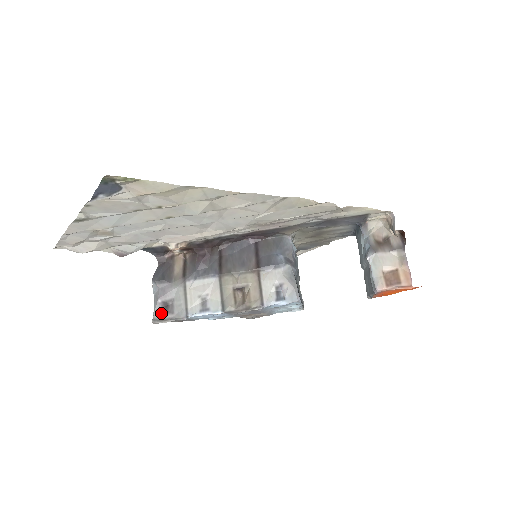
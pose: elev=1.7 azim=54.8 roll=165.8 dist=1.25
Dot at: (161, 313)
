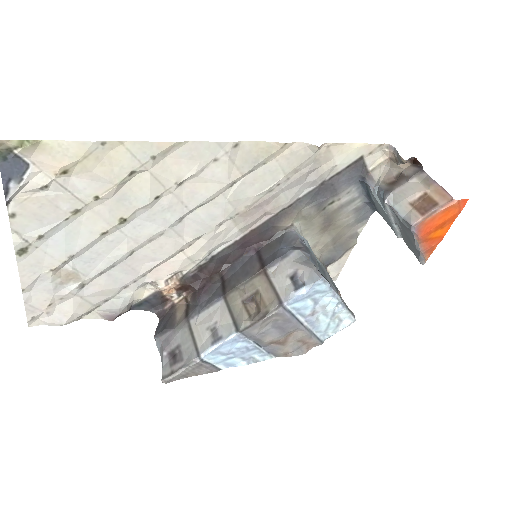
Dot at: (169, 367)
